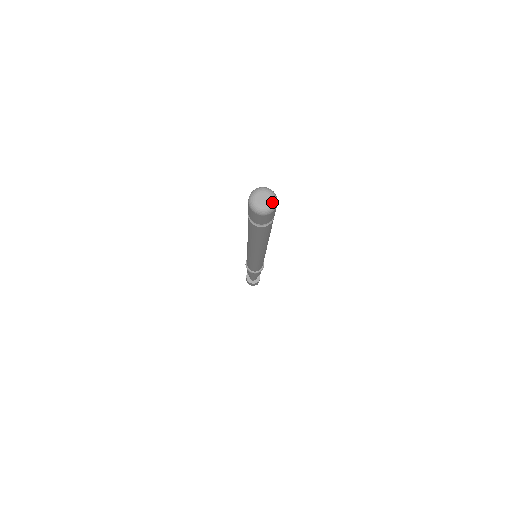
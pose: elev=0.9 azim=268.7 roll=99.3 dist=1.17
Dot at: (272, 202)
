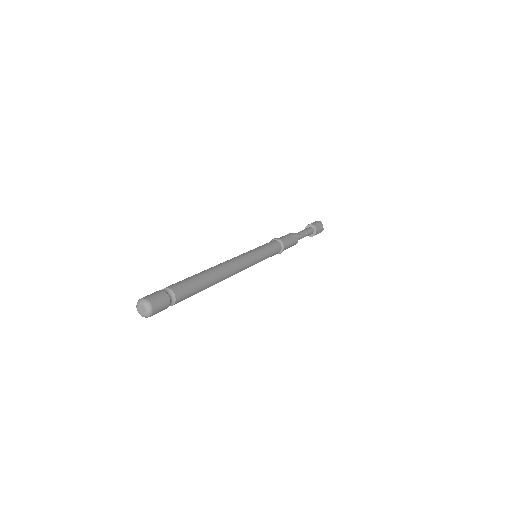
Dot at: (147, 310)
